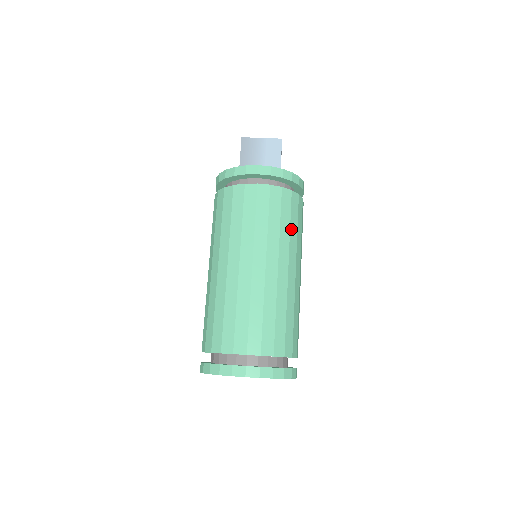
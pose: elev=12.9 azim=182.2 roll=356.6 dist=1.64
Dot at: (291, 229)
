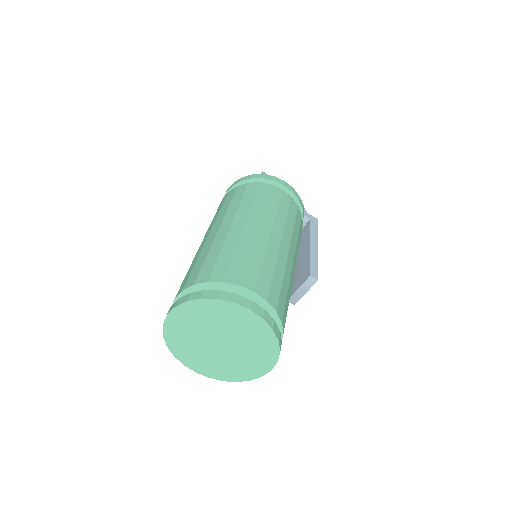
Dot at: (243, 202)
